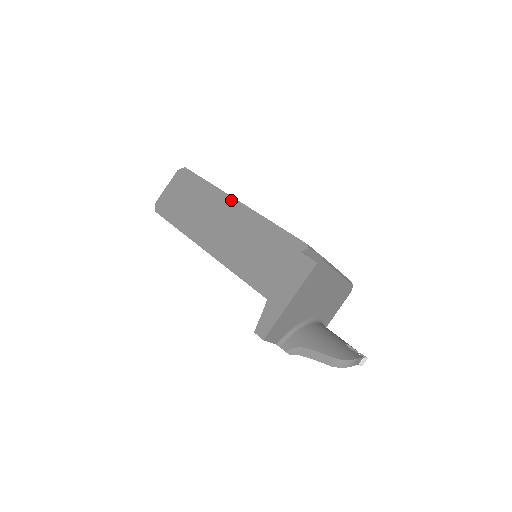
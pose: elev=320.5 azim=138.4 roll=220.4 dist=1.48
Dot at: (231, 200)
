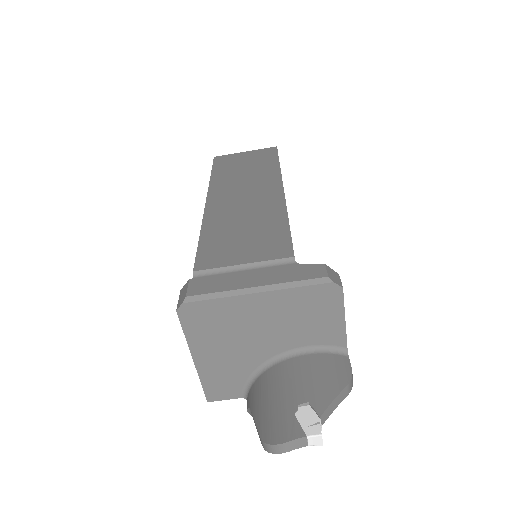
Dot at: occluded
